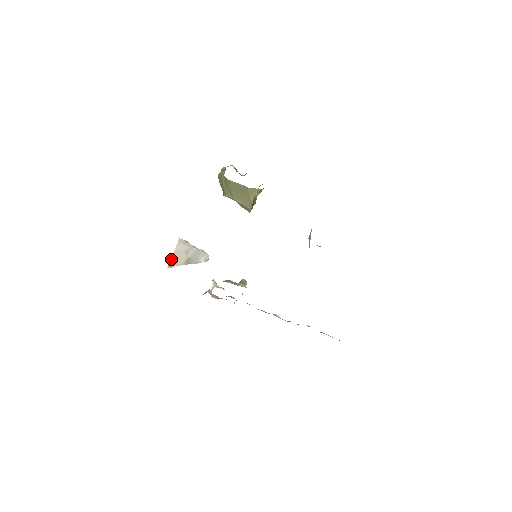
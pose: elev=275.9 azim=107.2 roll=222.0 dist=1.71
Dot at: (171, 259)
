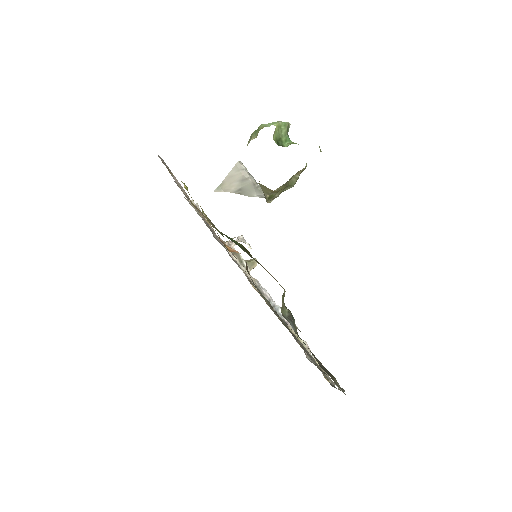
Dot at: (222, 182)
